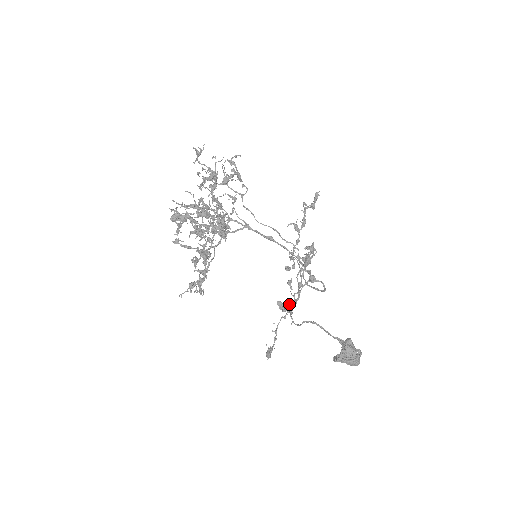
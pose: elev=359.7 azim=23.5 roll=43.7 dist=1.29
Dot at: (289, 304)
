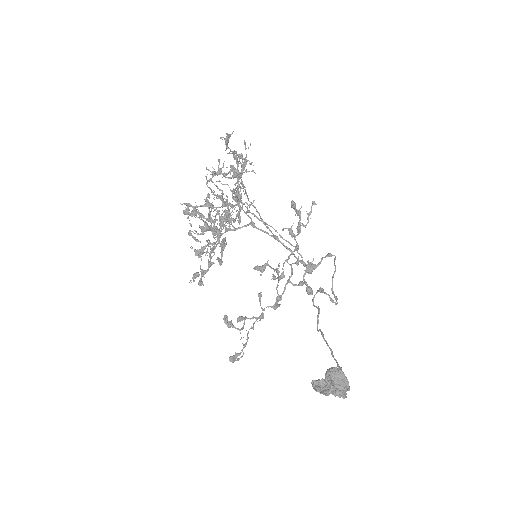
Dot at: (244, 319)
